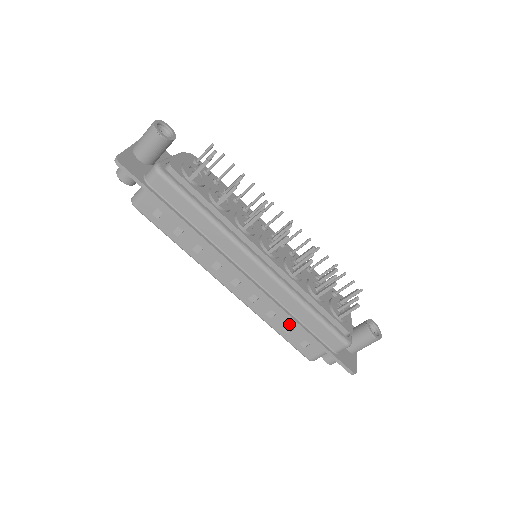
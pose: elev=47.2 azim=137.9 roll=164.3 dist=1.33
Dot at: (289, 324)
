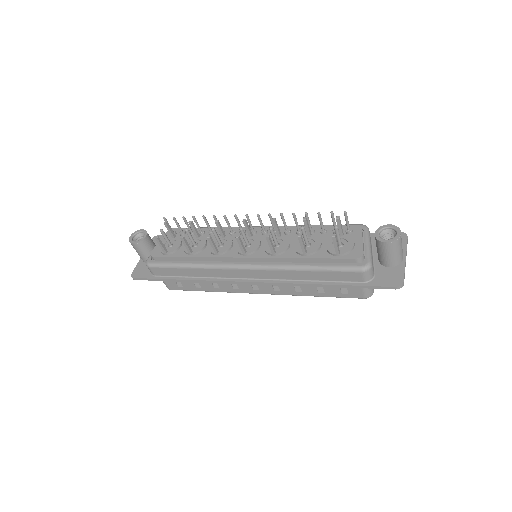
Dot at: occluded
